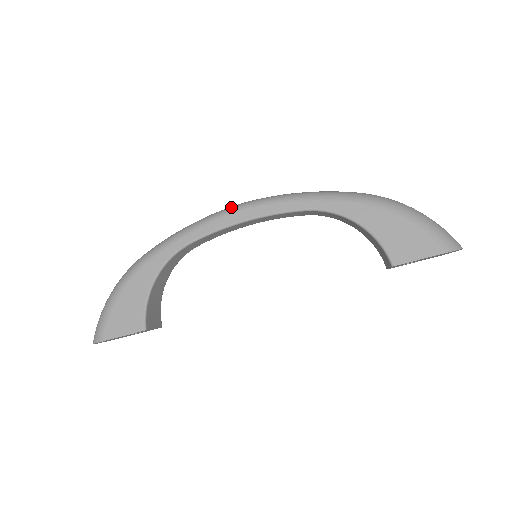
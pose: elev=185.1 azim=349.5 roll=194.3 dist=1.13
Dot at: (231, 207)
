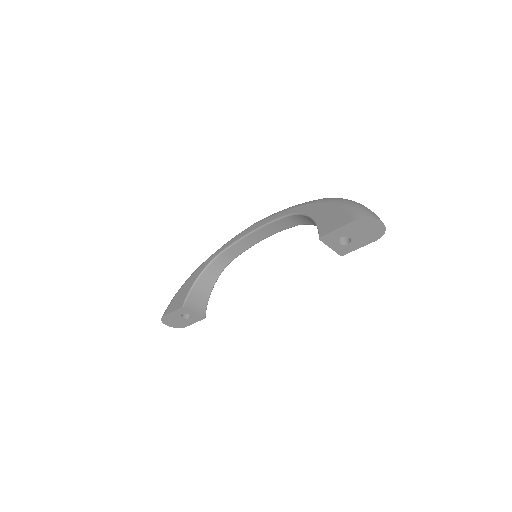
Dot at: occluded
